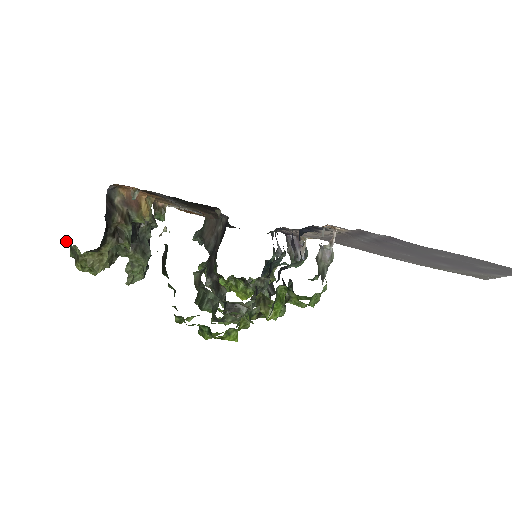
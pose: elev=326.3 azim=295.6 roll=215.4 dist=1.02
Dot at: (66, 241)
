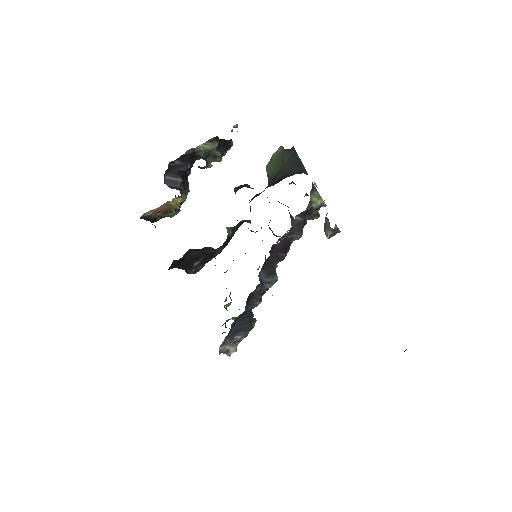
Dot at: occluded
